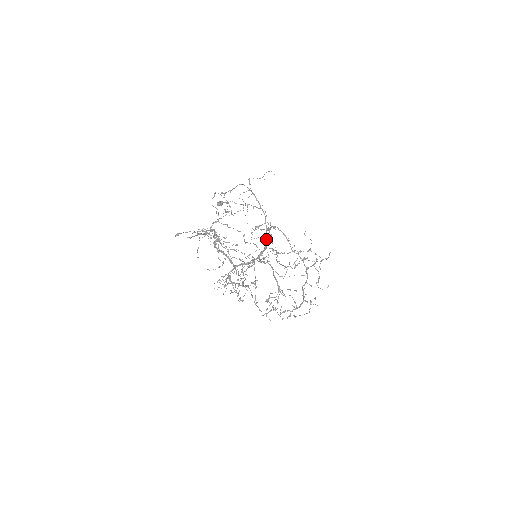
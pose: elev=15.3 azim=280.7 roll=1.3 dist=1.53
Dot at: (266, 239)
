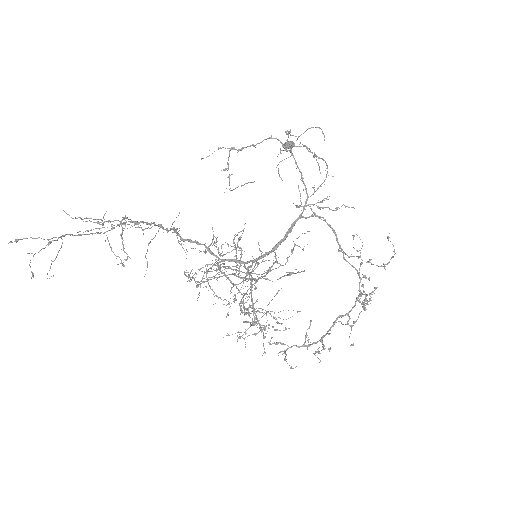
Dot at: (224, 254)
